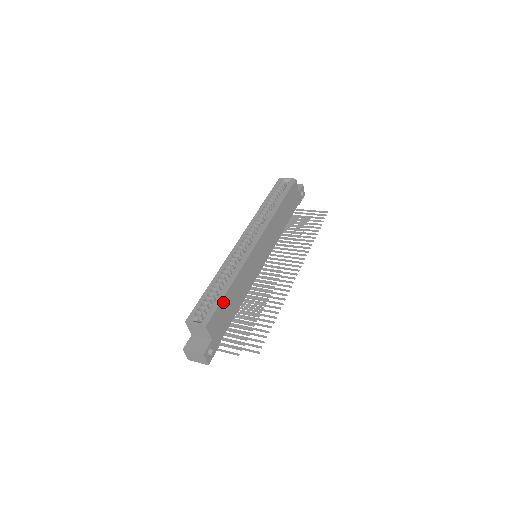
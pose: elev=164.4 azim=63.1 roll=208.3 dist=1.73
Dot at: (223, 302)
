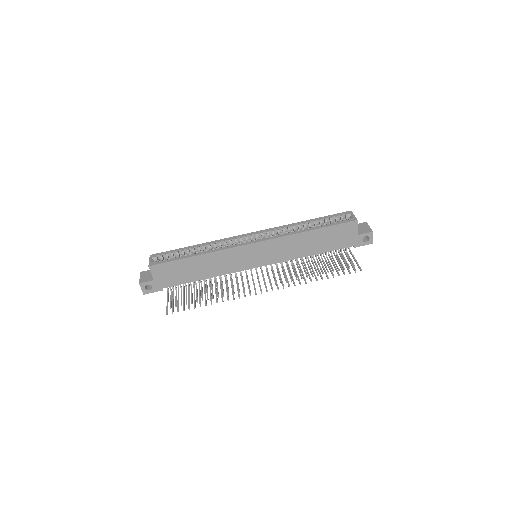
Dot at: (179, 262)
